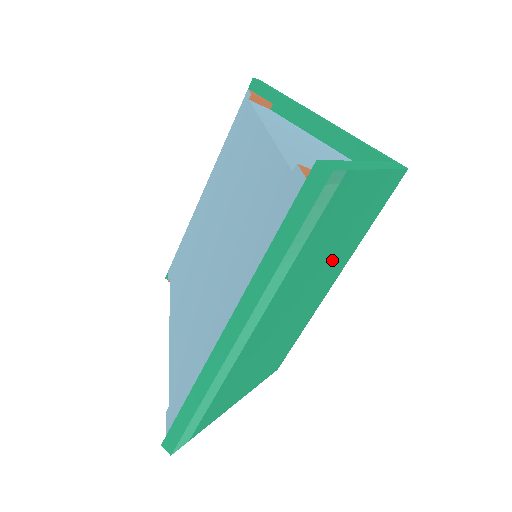
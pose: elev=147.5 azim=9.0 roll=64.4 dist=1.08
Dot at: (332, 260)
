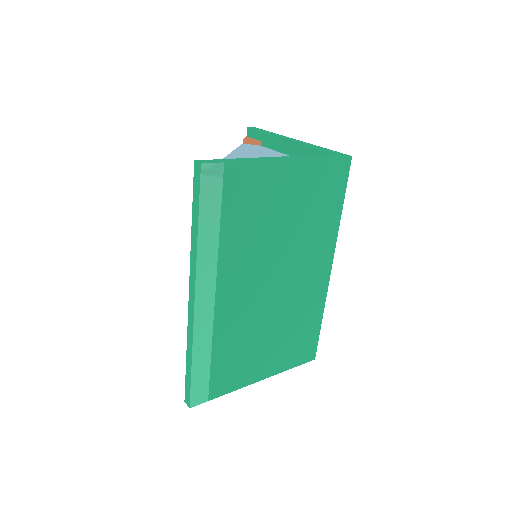
Dot at: (296, 243)
